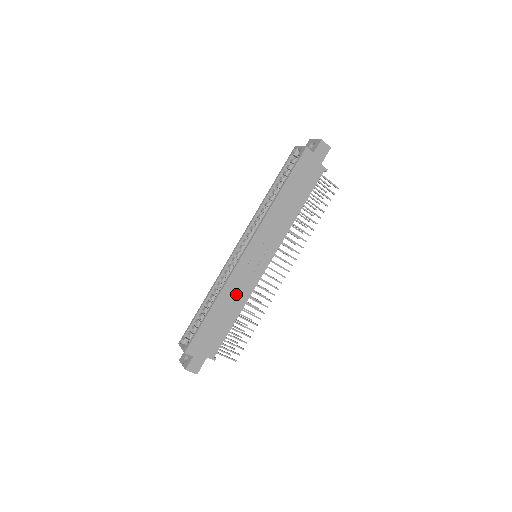
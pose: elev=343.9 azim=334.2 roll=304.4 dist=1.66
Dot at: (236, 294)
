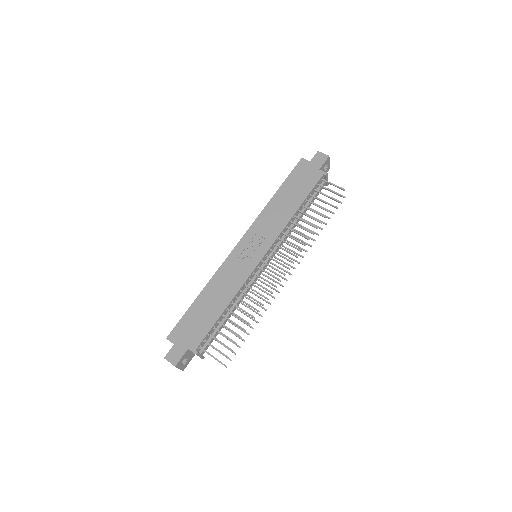
Dot at: (226, 284)
